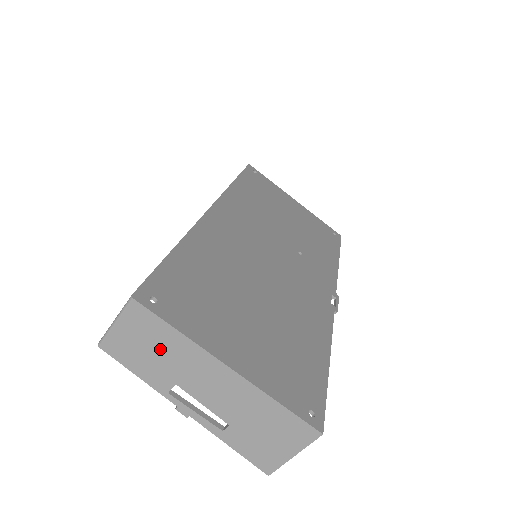
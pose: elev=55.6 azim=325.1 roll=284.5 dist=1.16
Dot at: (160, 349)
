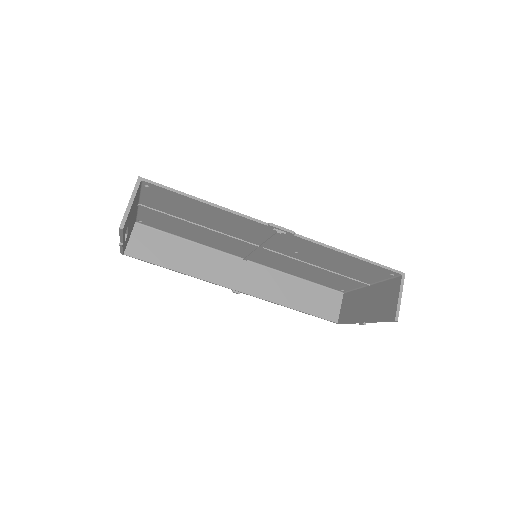
Dot at: occluded
